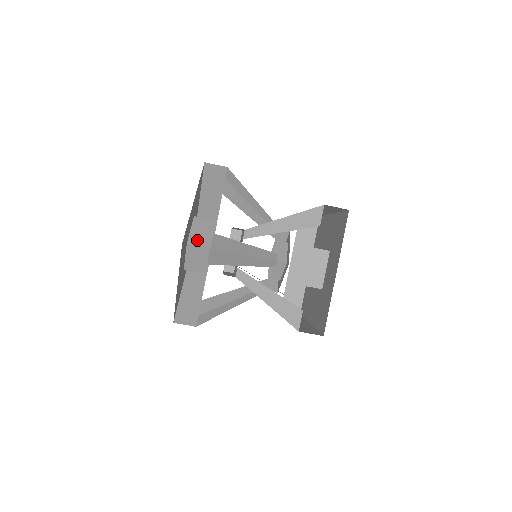
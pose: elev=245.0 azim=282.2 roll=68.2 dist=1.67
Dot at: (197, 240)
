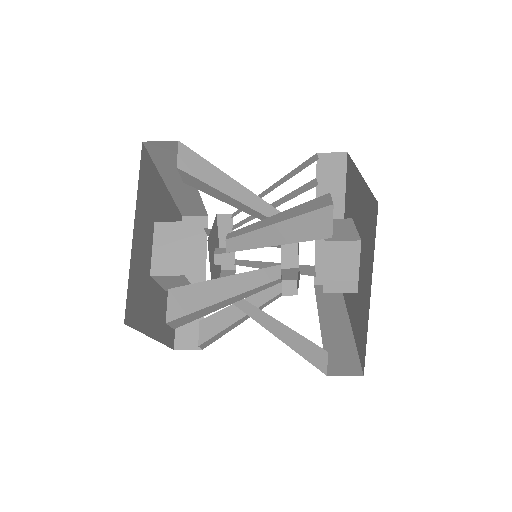
Dot at: (163, 266)
